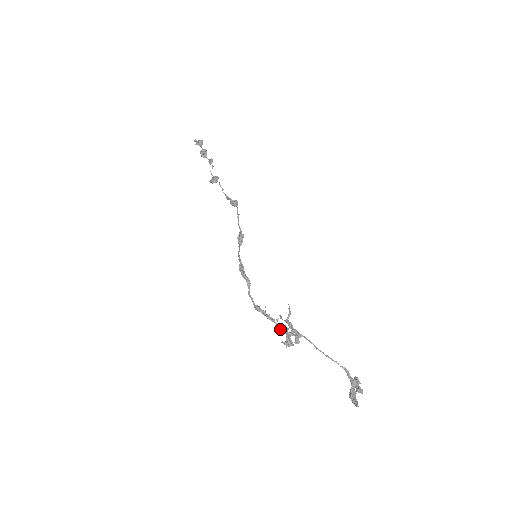
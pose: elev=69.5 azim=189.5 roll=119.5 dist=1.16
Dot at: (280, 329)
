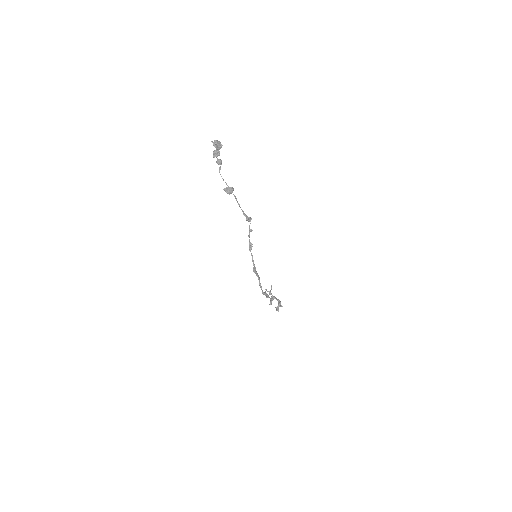
Dot at: (271, 300)
